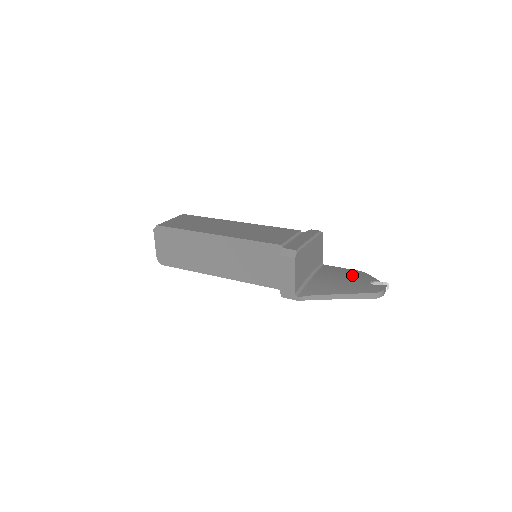
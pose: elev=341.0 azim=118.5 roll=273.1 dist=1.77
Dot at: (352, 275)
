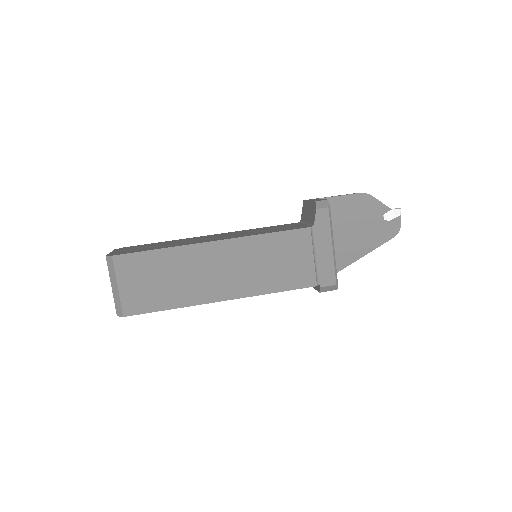
Dot at: (360, 211)
